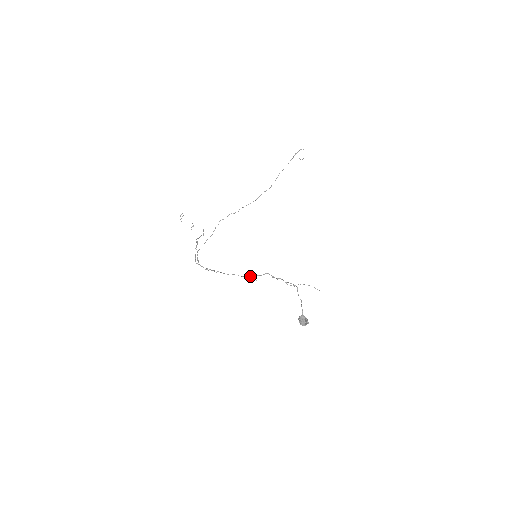
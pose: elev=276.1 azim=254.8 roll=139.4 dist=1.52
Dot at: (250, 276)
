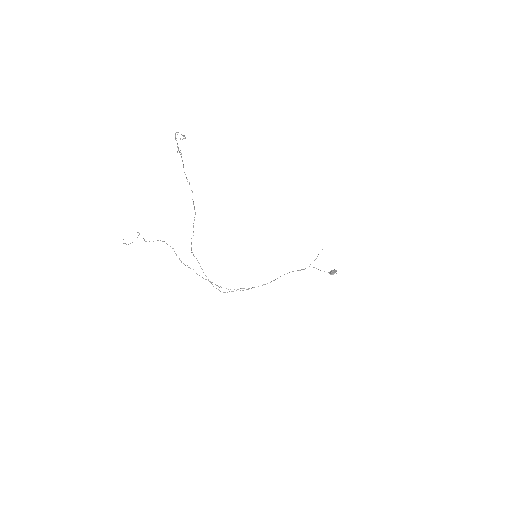
Dot at: occluded
